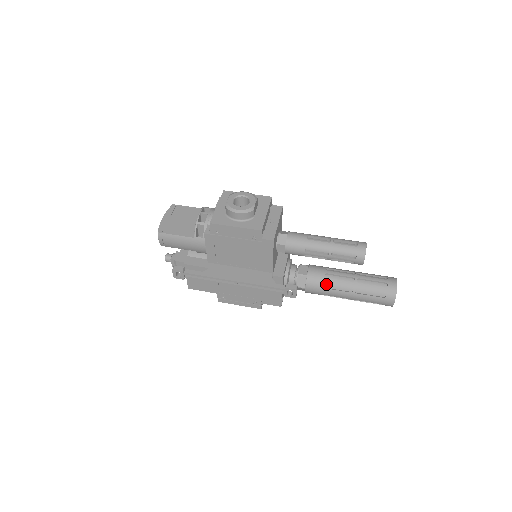
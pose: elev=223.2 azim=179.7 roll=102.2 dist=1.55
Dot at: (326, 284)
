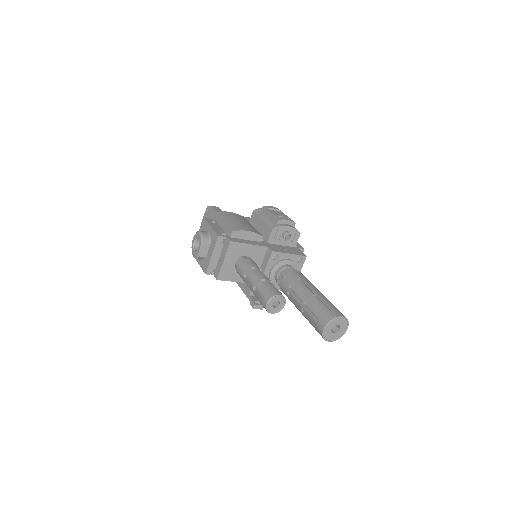
Dot at: occluded
